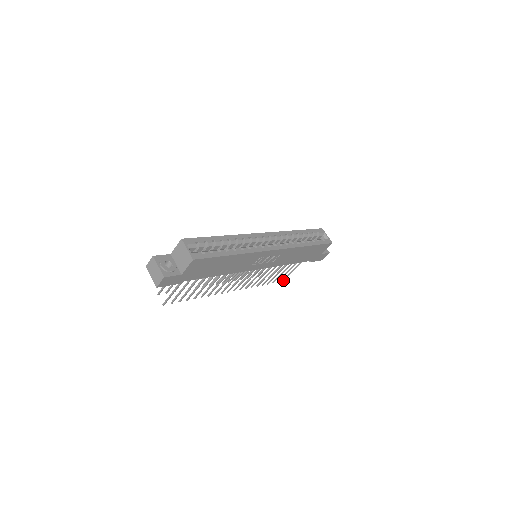
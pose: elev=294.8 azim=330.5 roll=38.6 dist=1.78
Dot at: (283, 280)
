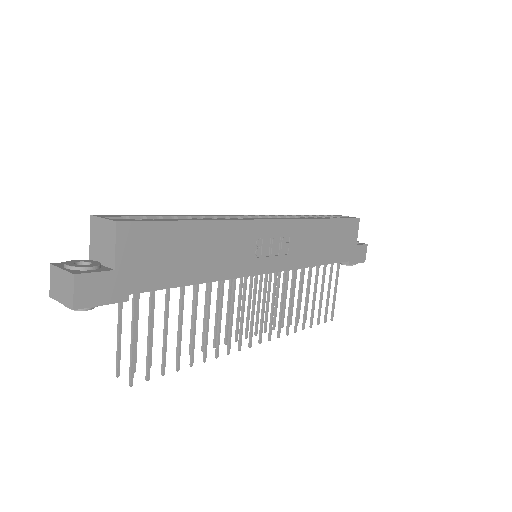
Dot at: (331, 318)
